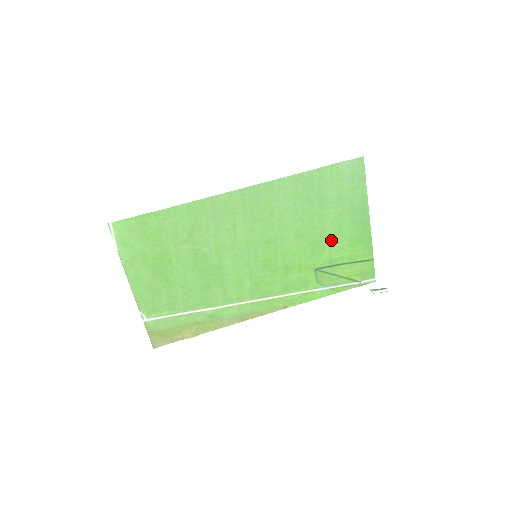
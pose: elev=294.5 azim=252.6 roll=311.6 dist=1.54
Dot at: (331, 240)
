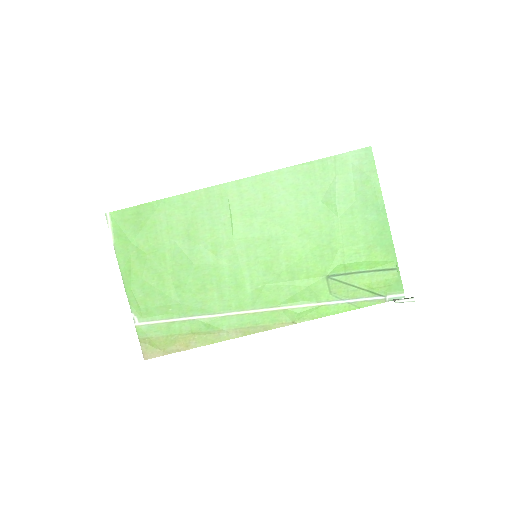
Dot at: (342, 241)
